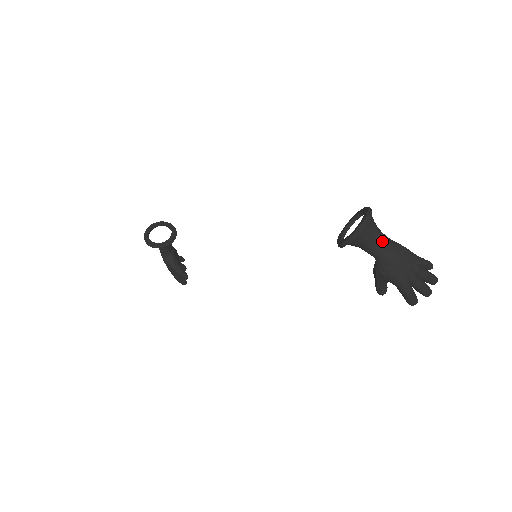
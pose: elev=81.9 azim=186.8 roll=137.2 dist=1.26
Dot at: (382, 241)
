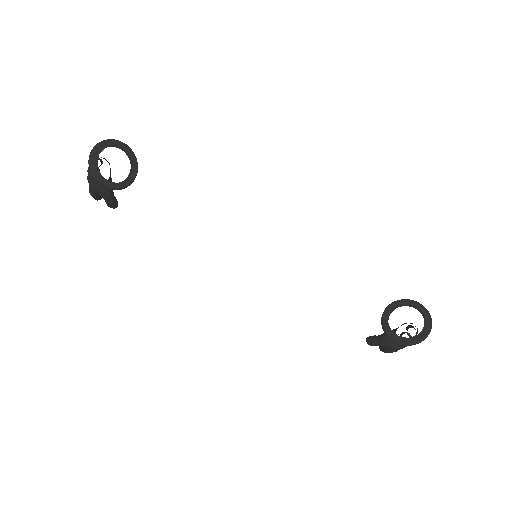
Dot at: occluded
